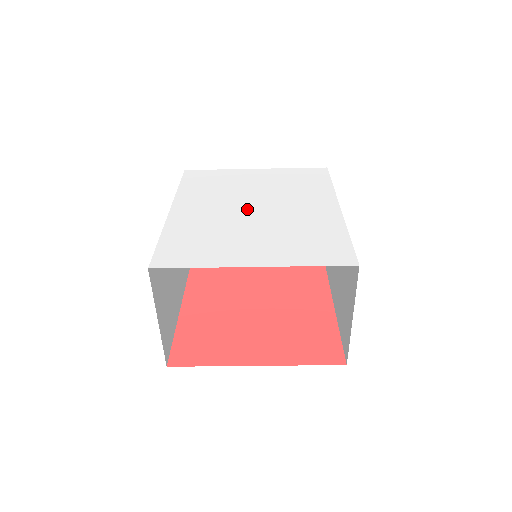
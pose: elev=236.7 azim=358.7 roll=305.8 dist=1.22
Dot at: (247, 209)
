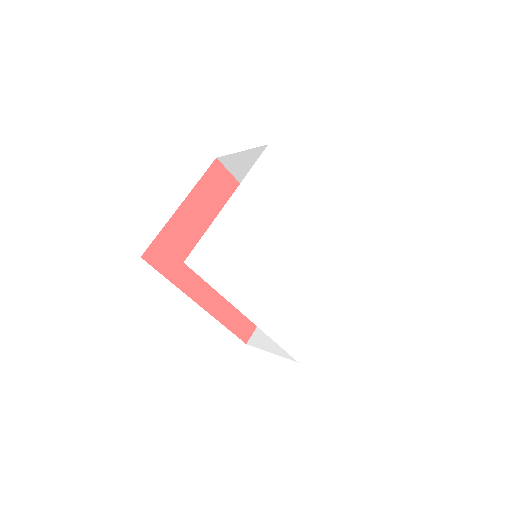
Dot at: (282, 264)
